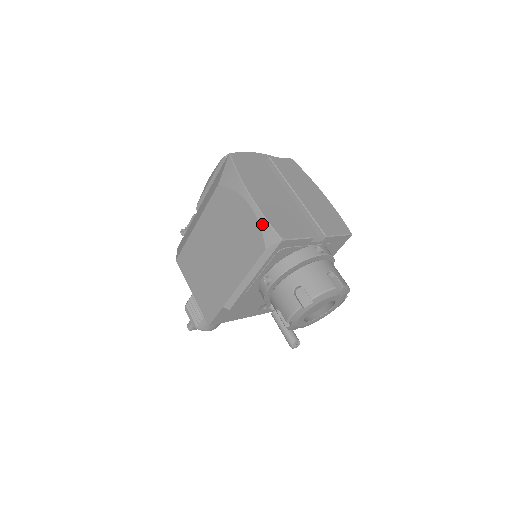
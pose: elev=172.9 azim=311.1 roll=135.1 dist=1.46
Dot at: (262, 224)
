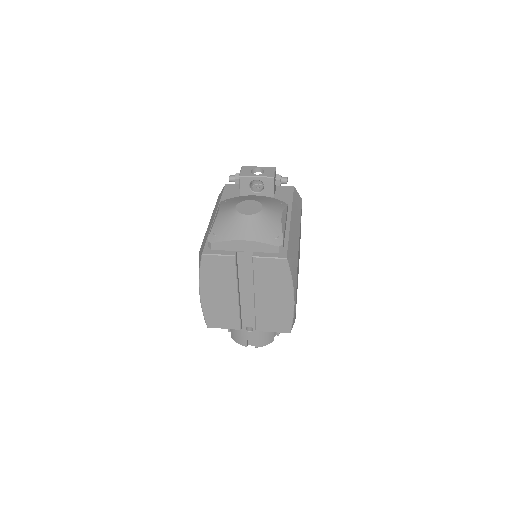
Dot at: occluded
